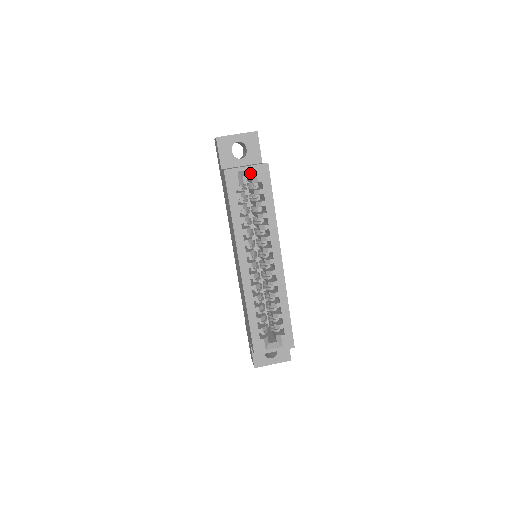
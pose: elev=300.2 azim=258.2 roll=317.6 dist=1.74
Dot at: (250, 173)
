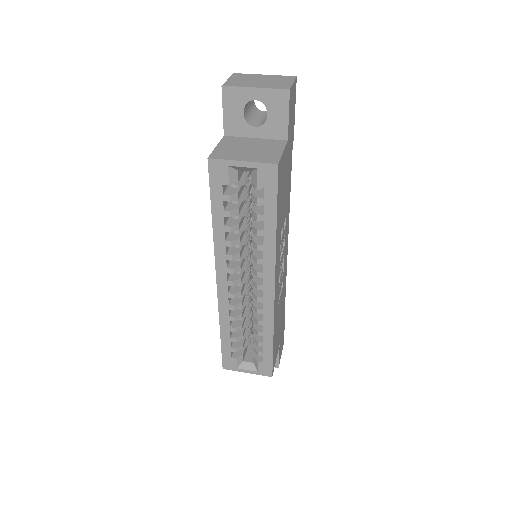
Dot at: (249, 170)
